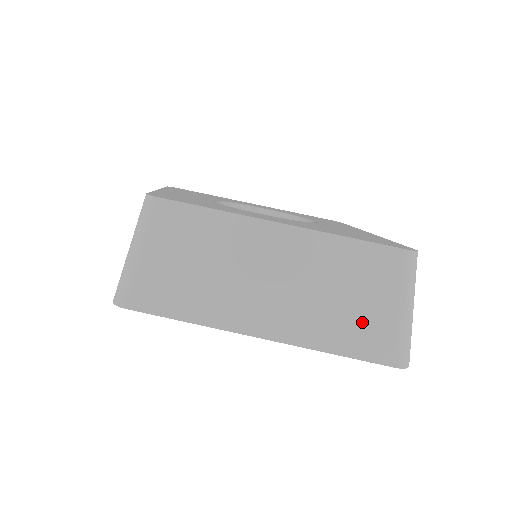
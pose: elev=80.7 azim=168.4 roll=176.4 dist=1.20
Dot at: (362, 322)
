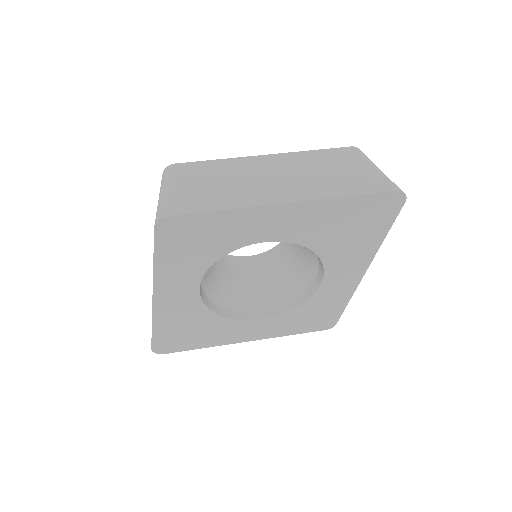
Dot at: (353, 178)
